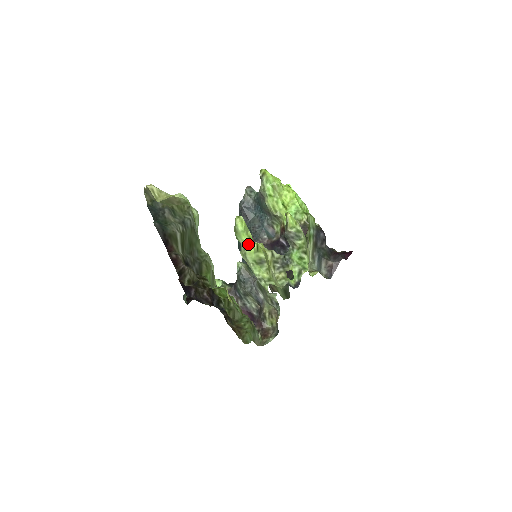
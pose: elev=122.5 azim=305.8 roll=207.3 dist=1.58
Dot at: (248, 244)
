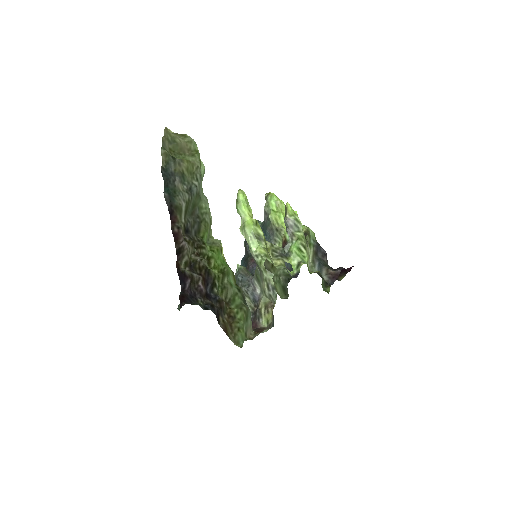
Dot at: (248, 217)
